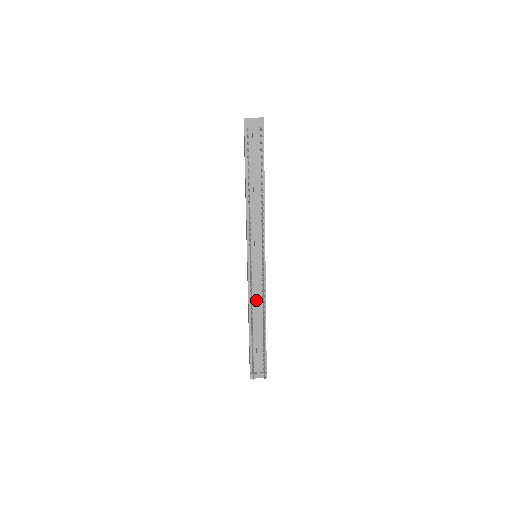
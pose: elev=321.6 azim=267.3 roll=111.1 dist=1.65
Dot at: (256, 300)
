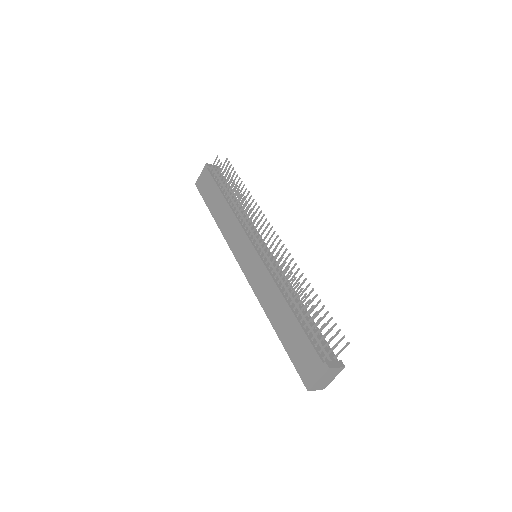
Dot at: (282, 279)
